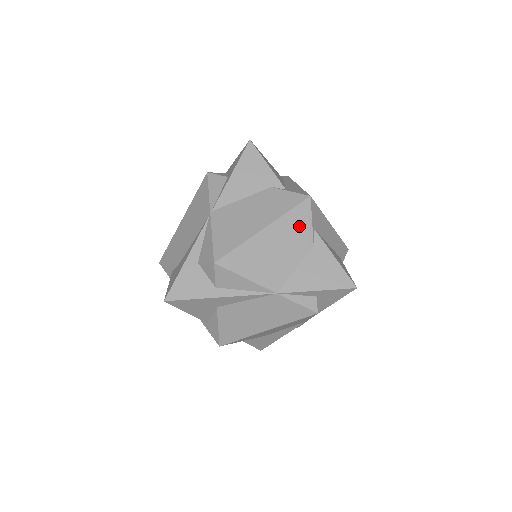
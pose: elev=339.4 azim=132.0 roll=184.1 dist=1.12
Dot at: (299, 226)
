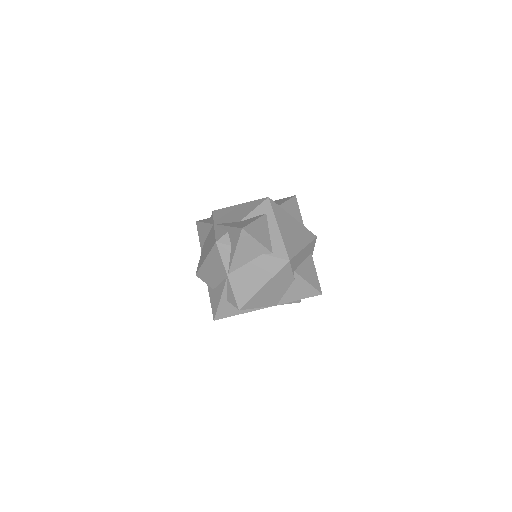
Dot at: (284, 276)
